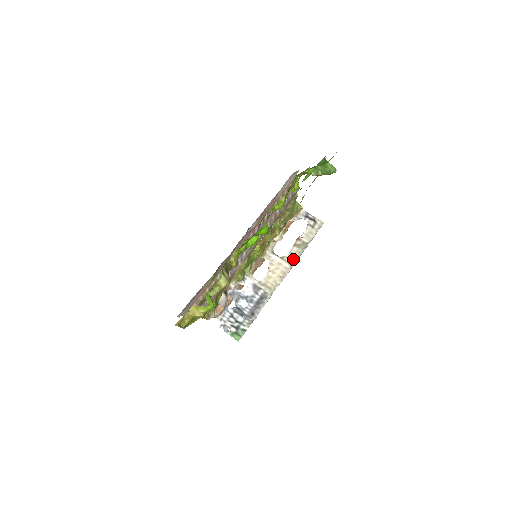
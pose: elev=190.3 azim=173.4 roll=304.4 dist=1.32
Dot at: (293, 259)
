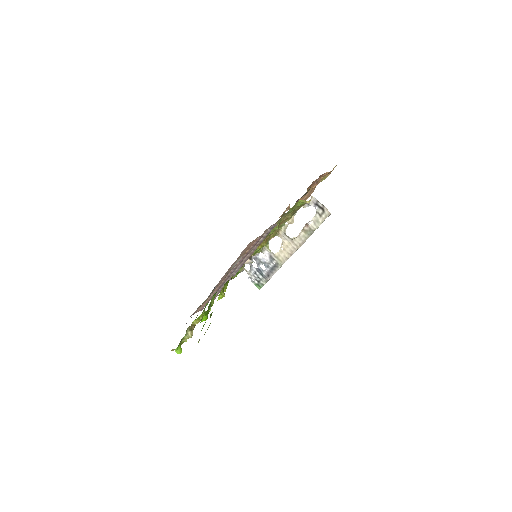
Dot at: (300, 242)
